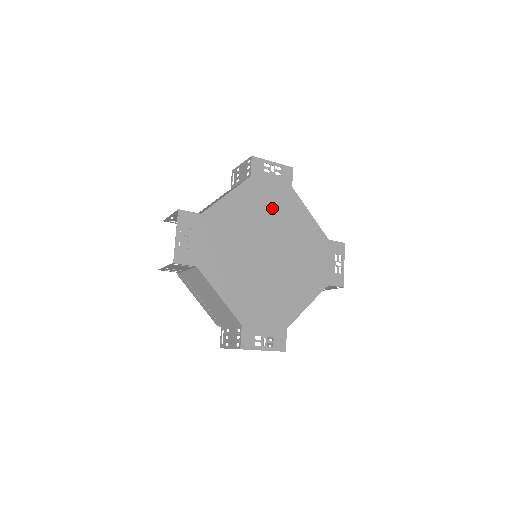
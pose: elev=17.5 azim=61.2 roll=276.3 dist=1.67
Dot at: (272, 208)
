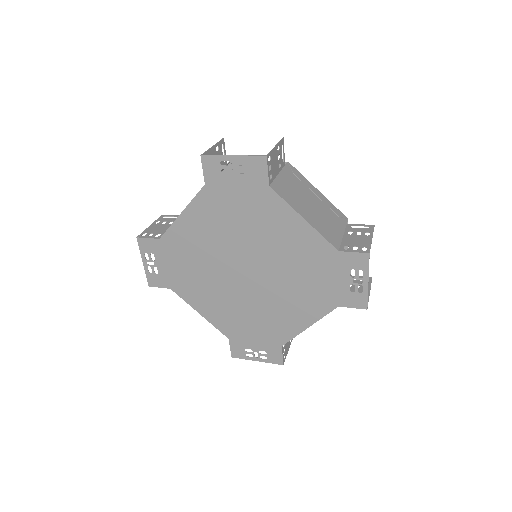
Dot at: (242, 220)
